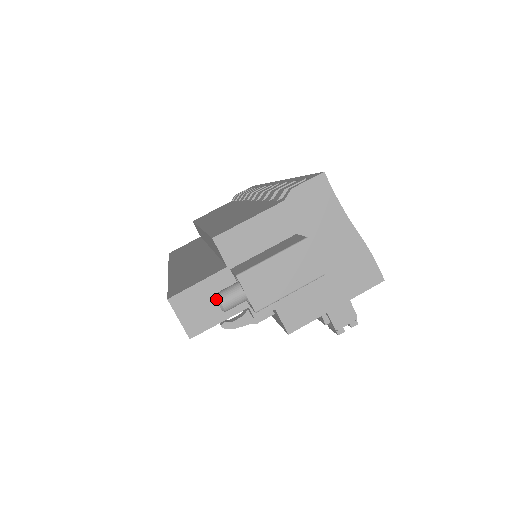
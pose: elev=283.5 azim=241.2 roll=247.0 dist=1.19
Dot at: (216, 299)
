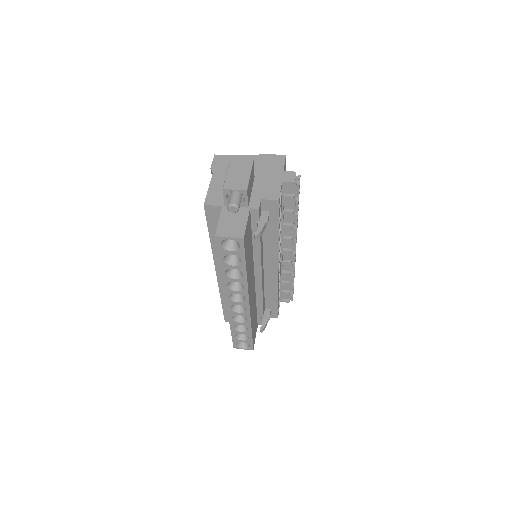
Dot at: (229, 207)
